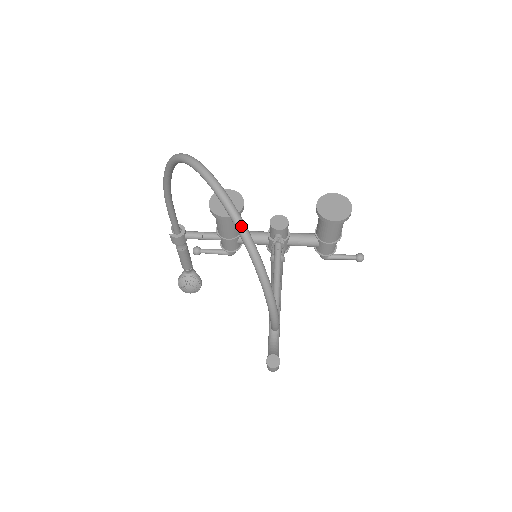
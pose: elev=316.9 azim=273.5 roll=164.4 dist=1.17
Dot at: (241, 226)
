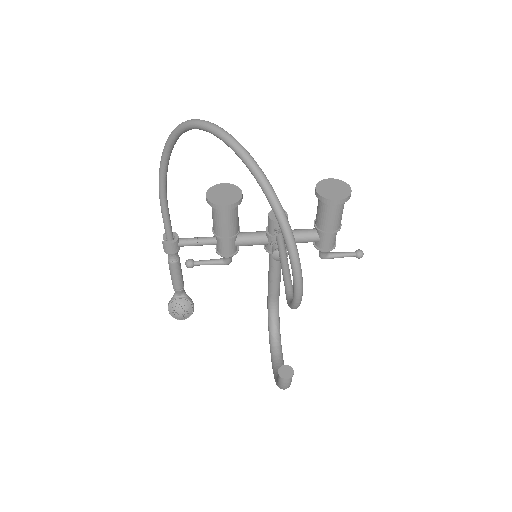
Dot at: (259, 172)
